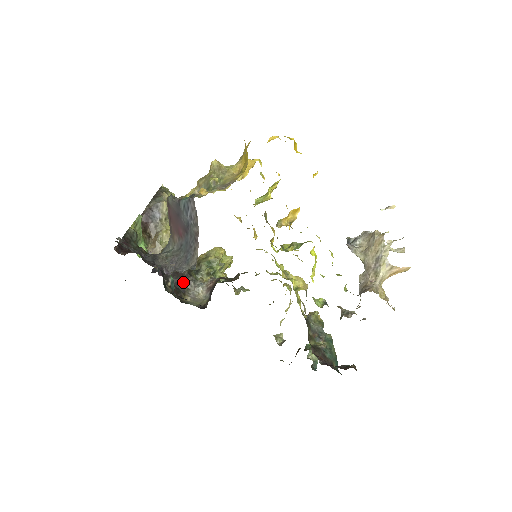
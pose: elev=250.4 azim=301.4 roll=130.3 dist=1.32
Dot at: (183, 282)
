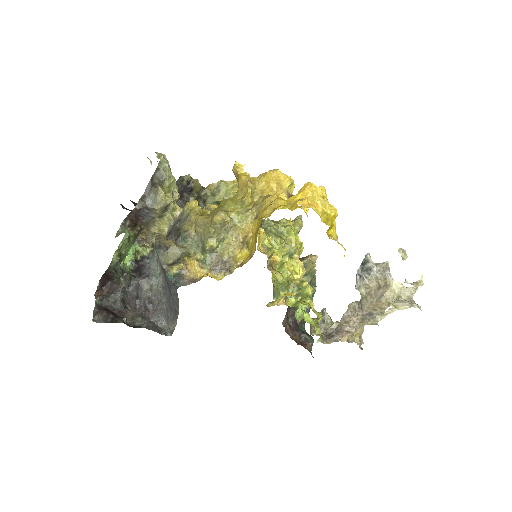
Dot at: occluded
